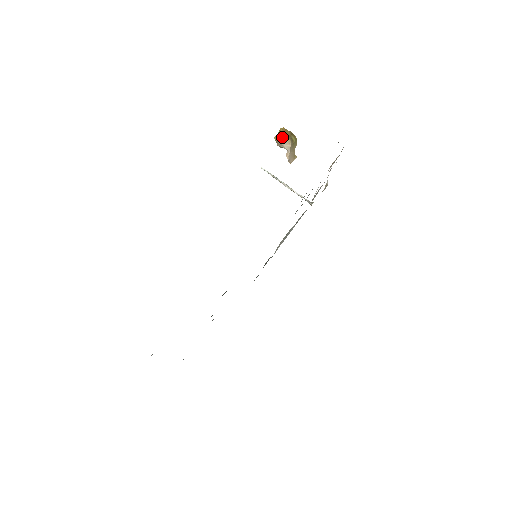
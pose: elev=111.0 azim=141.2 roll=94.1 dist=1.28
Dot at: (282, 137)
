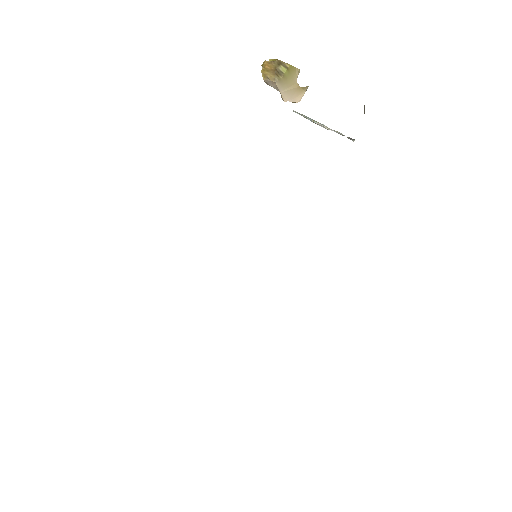
Dot at: (263, 78)
